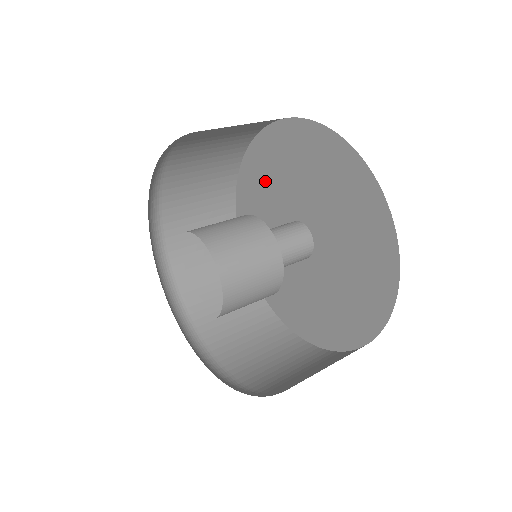
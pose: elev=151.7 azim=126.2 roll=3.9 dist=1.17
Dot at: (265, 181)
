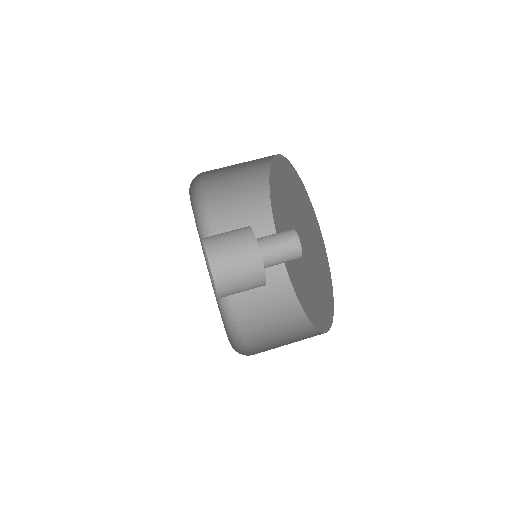
Dot at: (297, 201)
